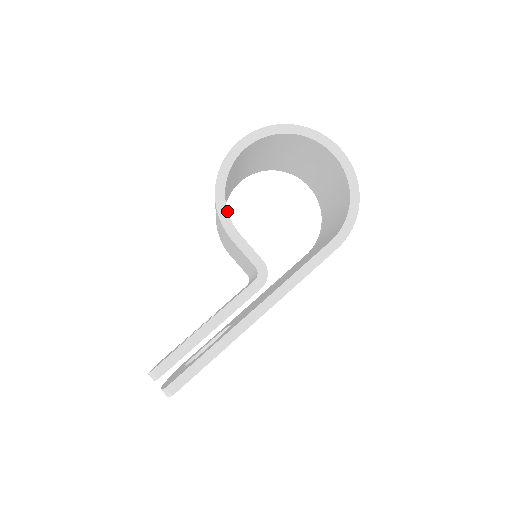
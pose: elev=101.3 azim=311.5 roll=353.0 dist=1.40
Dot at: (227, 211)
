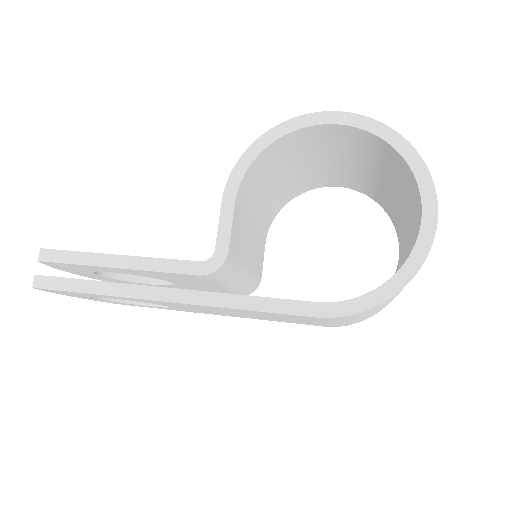
Dot at: (246, 170)
